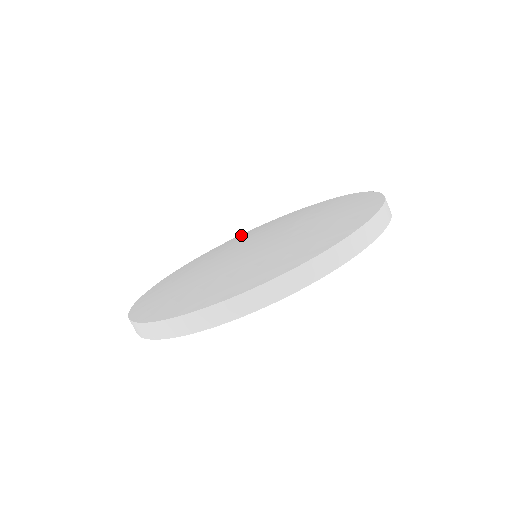
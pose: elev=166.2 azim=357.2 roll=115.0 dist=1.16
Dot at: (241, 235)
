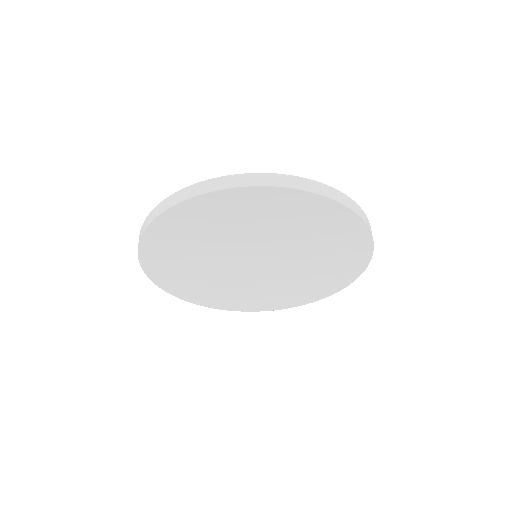
Dot at: occluded
